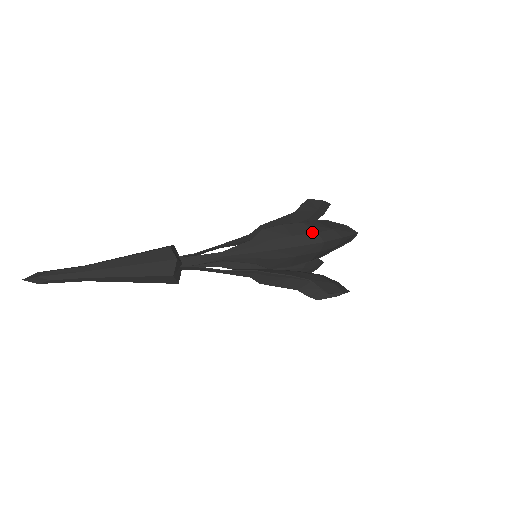
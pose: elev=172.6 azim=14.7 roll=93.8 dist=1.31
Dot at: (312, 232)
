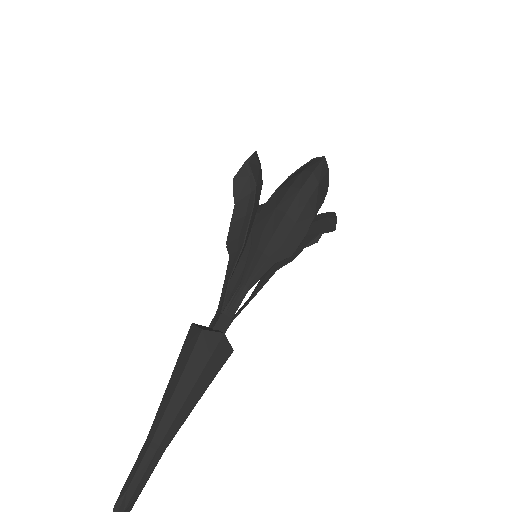
Dot at: (249, 197)
